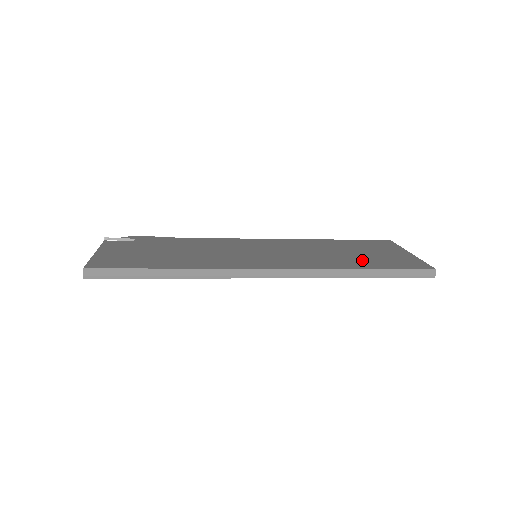
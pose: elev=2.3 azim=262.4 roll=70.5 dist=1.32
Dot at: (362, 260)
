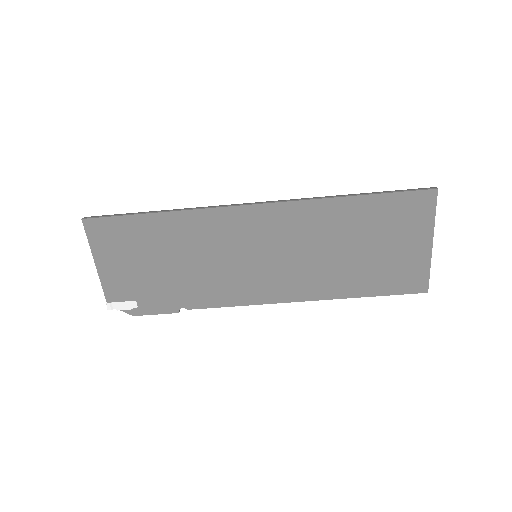
Dot at: occluded
